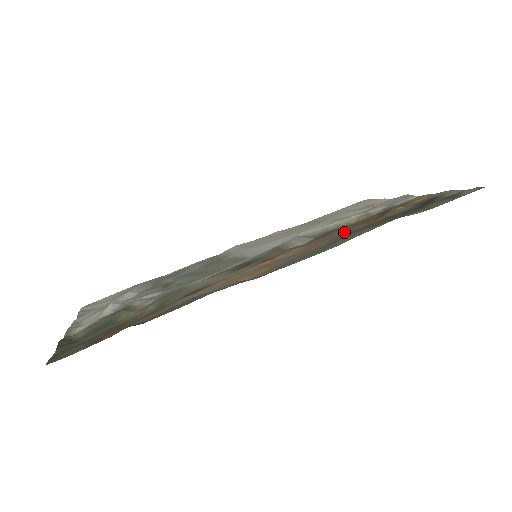
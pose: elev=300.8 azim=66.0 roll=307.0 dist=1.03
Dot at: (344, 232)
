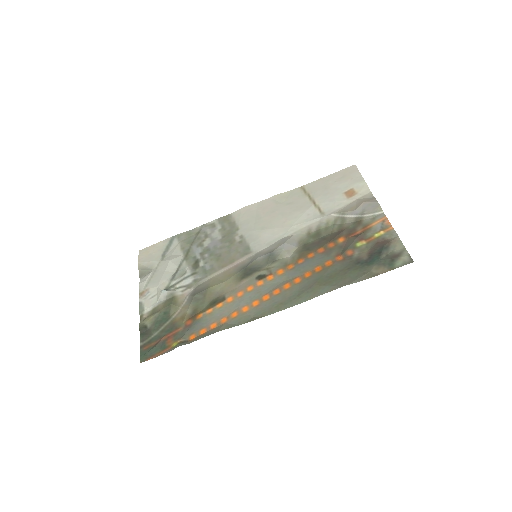
Dot at: (315, 265)
